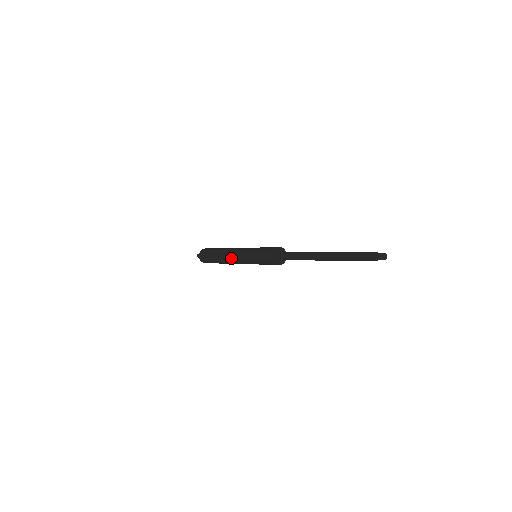
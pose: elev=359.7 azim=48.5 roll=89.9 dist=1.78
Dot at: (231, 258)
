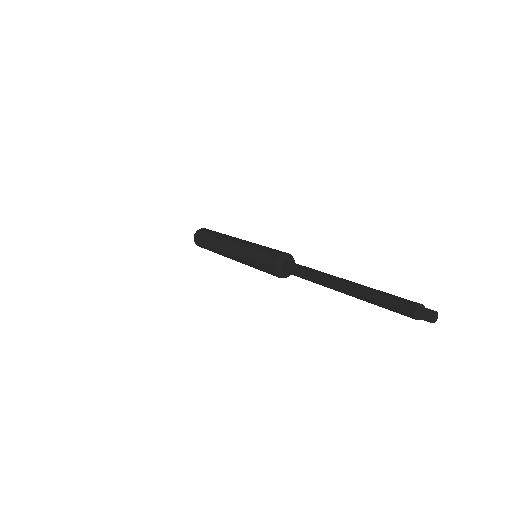
Dot at: (226, 248)
